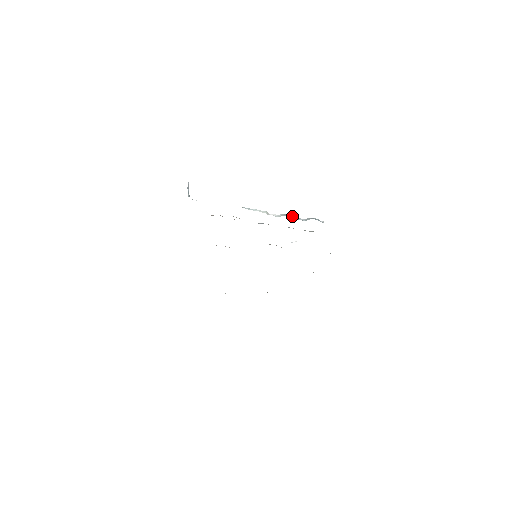
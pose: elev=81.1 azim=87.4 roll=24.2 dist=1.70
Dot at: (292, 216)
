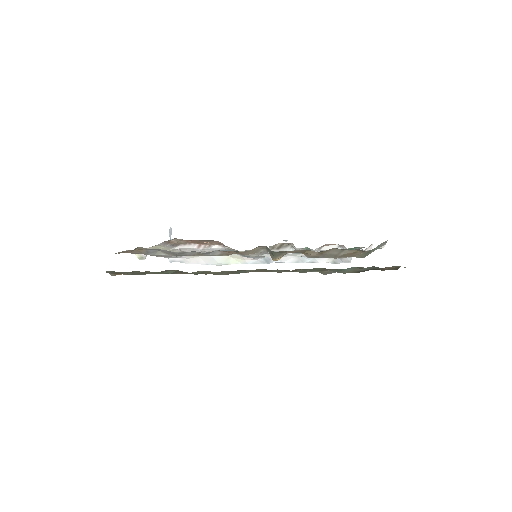
Dot at: occluded
